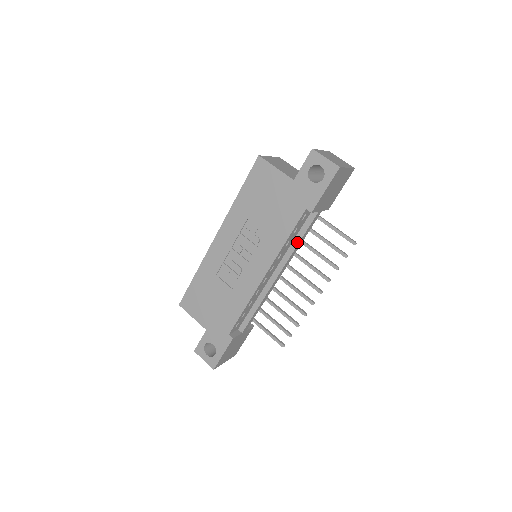
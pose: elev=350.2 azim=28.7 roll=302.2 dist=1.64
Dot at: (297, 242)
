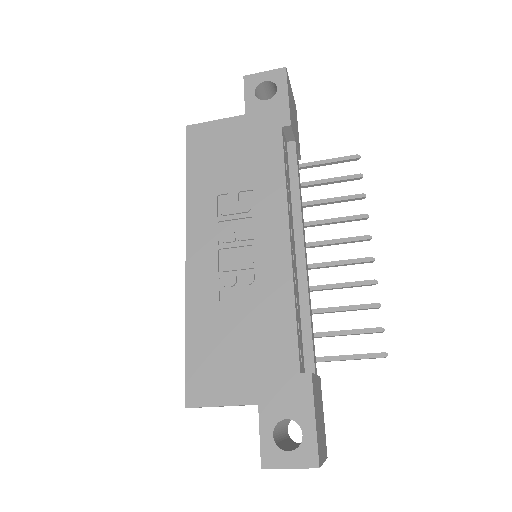
Dot at: (296, 188)
